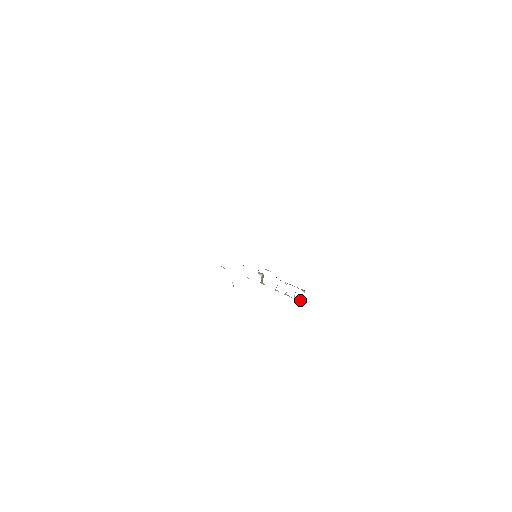
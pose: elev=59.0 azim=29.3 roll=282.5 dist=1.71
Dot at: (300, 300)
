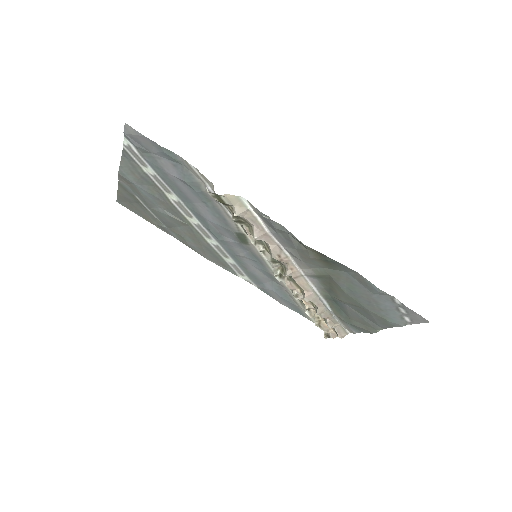
Dot at: (335, 325)
